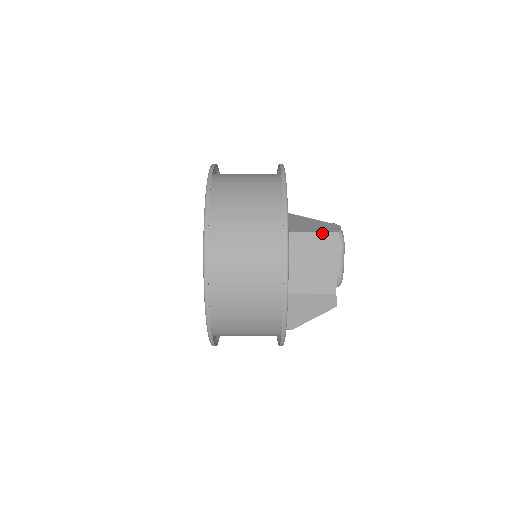
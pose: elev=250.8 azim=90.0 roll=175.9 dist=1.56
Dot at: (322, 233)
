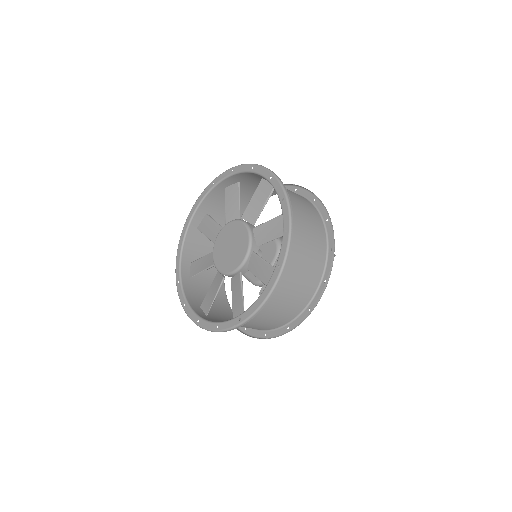
Dot at: occluded
